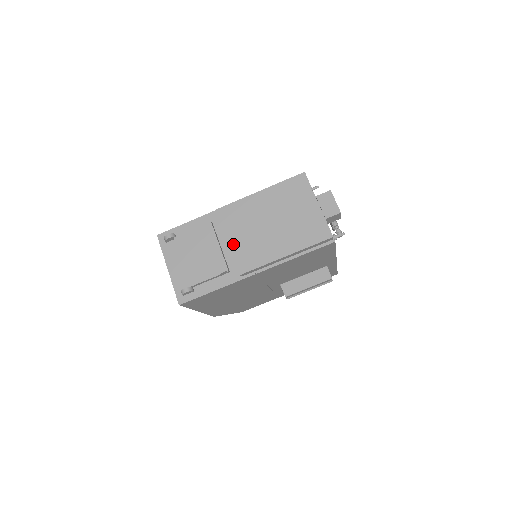
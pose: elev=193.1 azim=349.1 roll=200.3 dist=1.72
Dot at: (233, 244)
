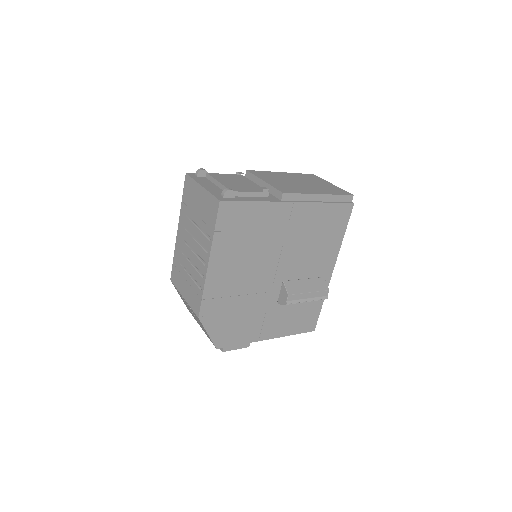
Dot at: (269, 182)
